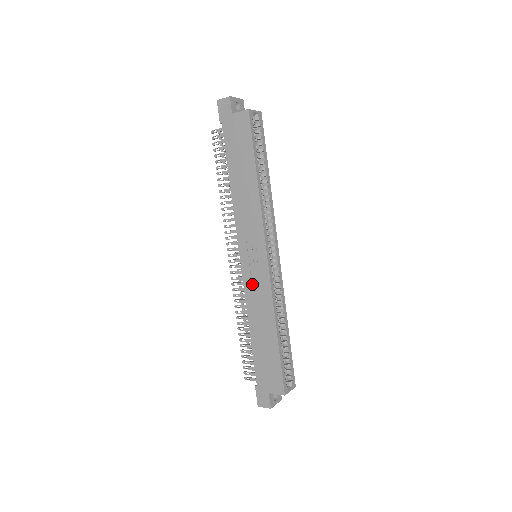
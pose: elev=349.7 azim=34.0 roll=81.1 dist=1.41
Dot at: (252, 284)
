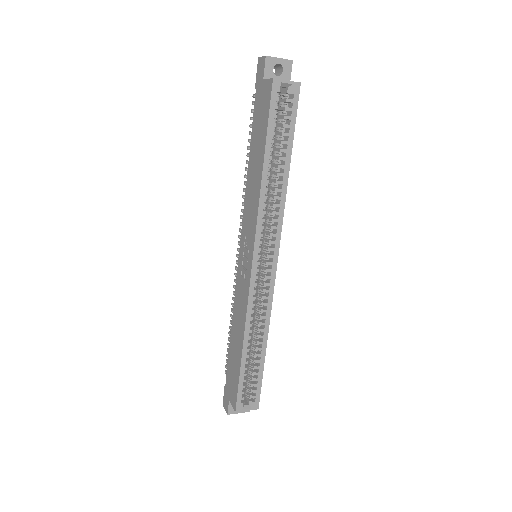
Dot at: (240, 285)
